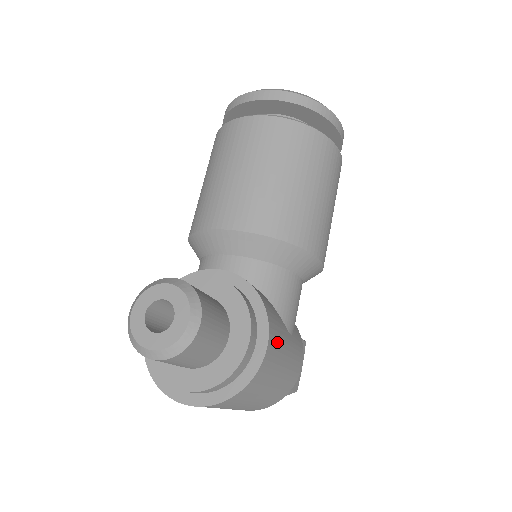
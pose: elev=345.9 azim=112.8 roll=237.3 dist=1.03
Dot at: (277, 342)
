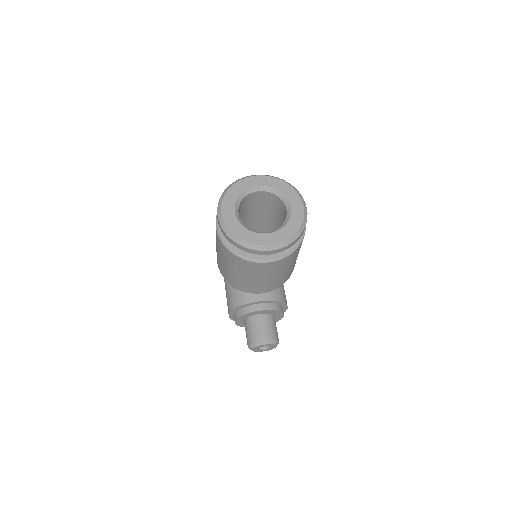
Dot at: occluded
